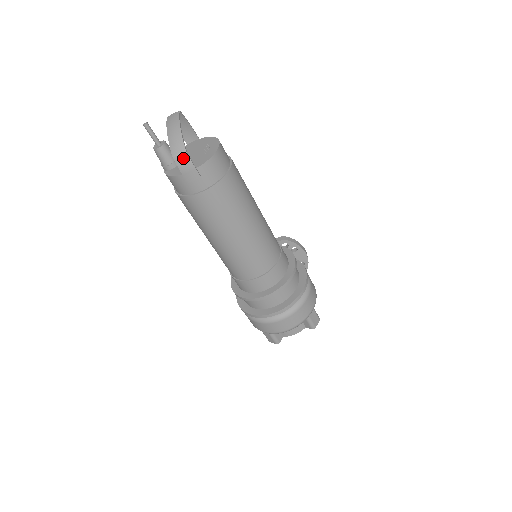
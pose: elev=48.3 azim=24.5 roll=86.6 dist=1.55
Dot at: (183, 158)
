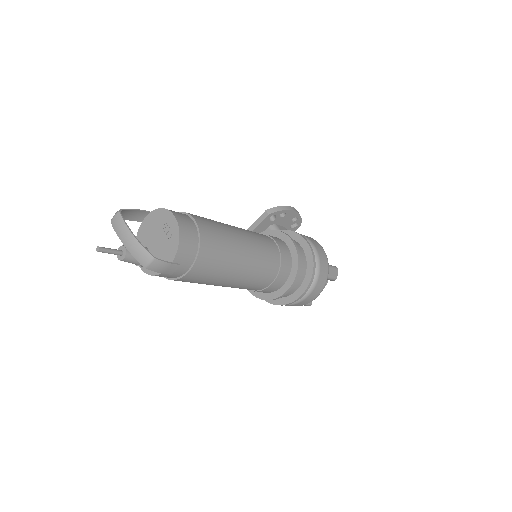
Dot at: (155, 264)
